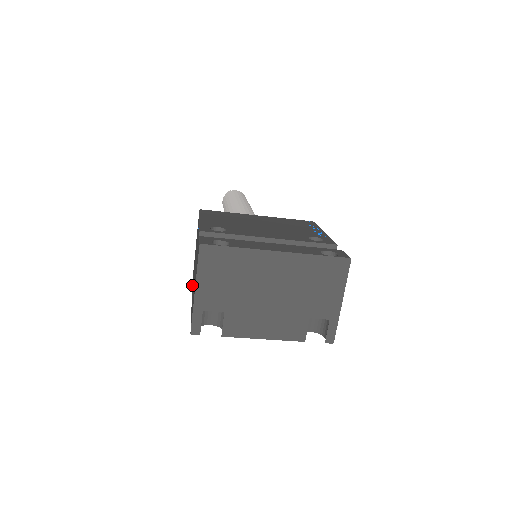
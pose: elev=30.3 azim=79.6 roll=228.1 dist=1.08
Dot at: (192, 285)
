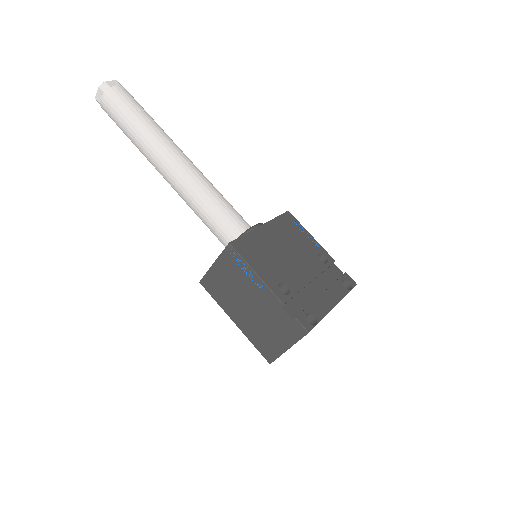
Dot at: (215, 298)
